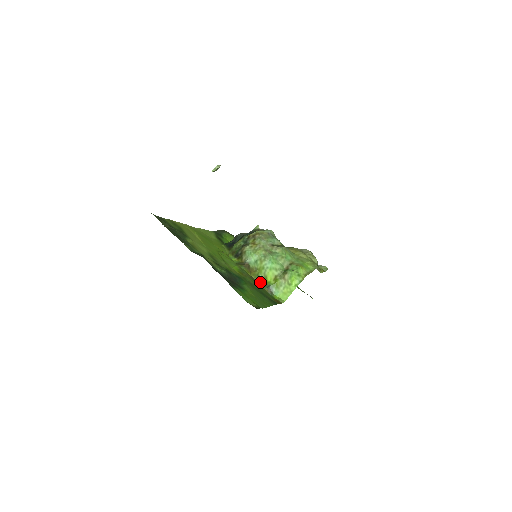
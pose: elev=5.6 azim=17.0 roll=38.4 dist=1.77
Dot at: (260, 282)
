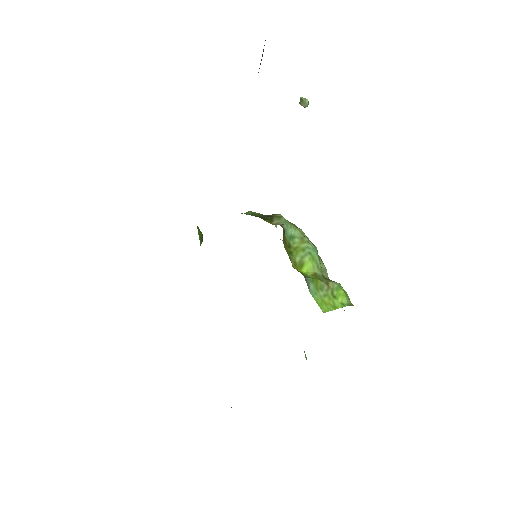
Dot at: (292, 263)
